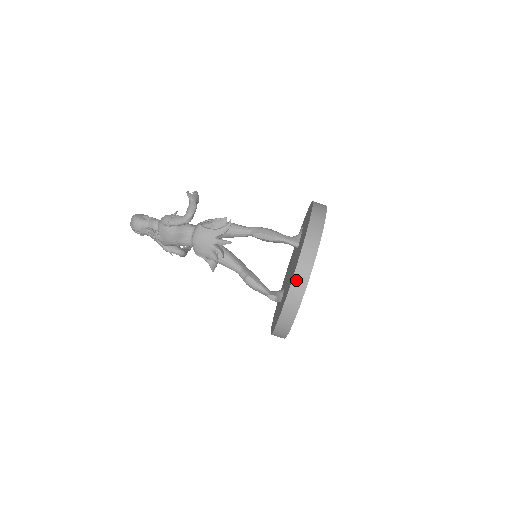
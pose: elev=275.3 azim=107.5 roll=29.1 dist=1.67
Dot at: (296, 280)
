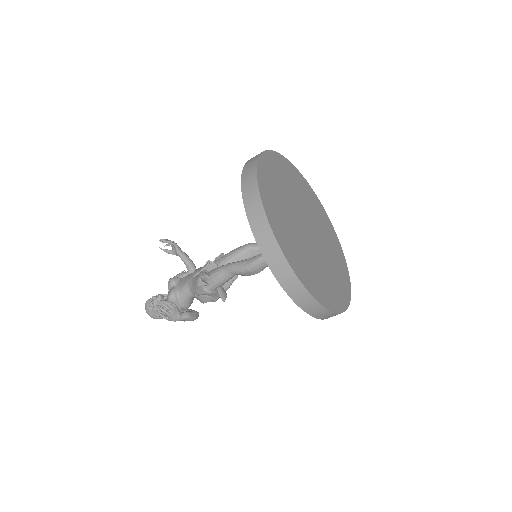
Dot at: occluded
